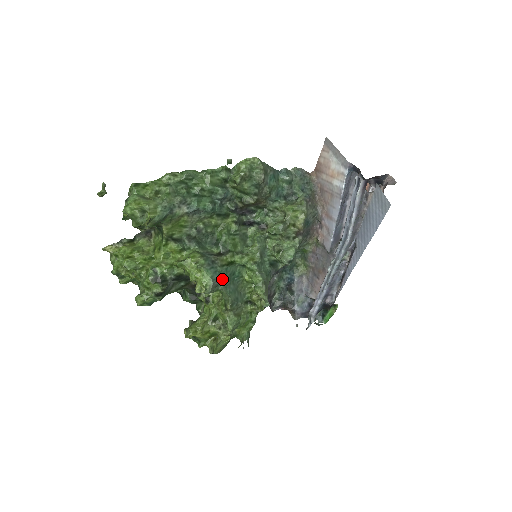
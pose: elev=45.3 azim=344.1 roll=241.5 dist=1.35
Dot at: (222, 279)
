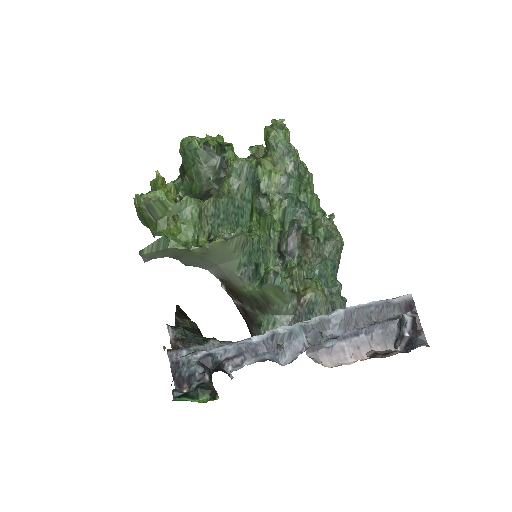
Dot at: (242, 192)
